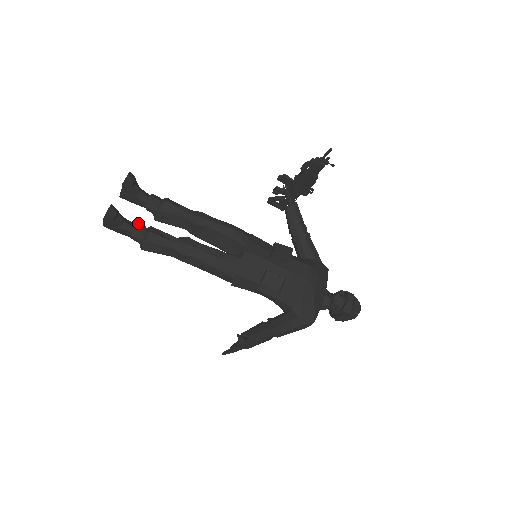
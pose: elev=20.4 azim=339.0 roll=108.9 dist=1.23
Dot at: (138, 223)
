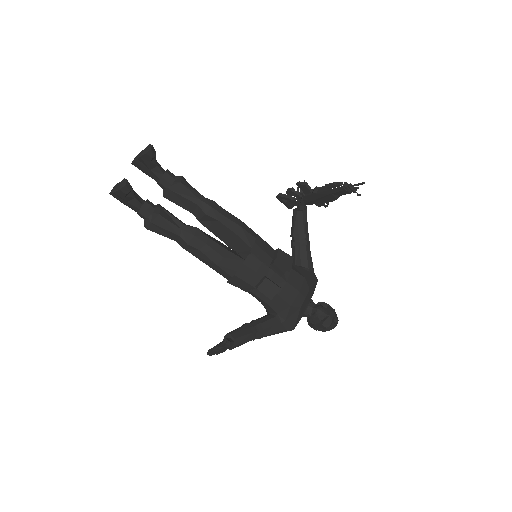
Dot at: (148, 200)
